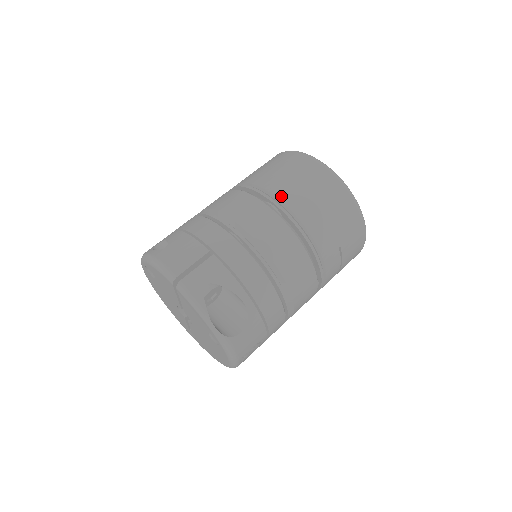
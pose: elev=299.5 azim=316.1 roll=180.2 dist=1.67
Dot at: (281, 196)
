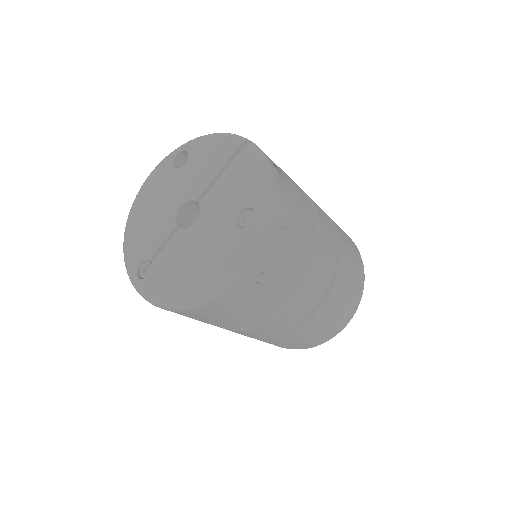
Dot at: occluded
